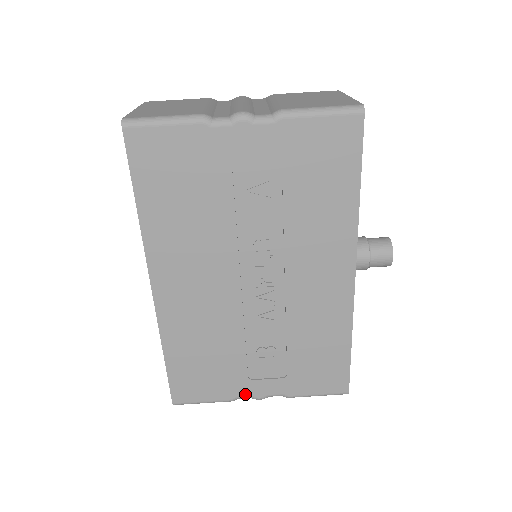
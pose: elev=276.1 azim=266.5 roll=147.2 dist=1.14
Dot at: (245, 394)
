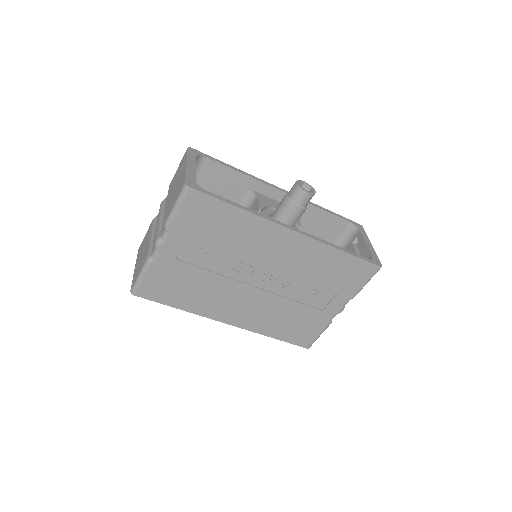
Dot at: (331, 316)
